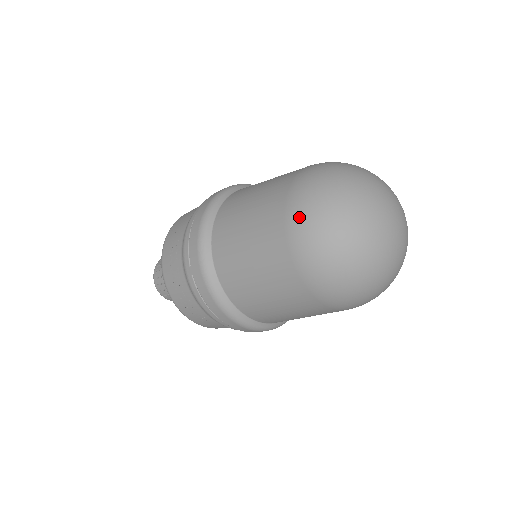
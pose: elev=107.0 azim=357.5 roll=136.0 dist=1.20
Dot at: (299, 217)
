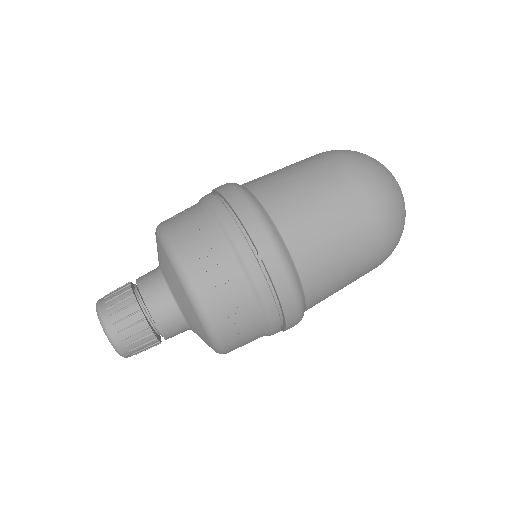
Dot at: (368, 177)
